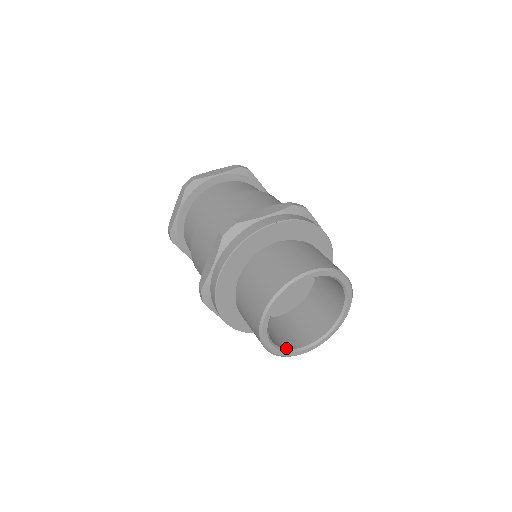
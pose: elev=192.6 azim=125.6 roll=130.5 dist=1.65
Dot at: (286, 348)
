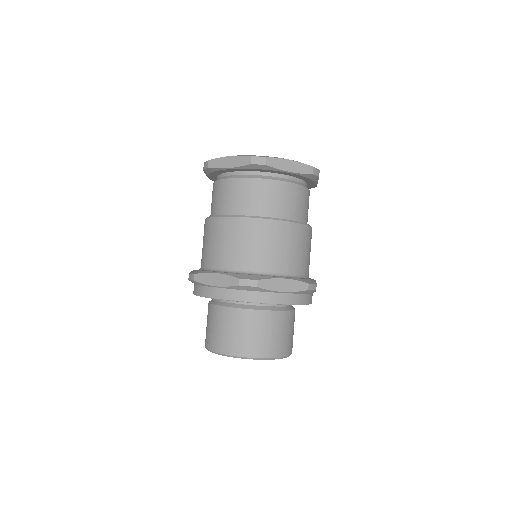
Dot at: occluded
